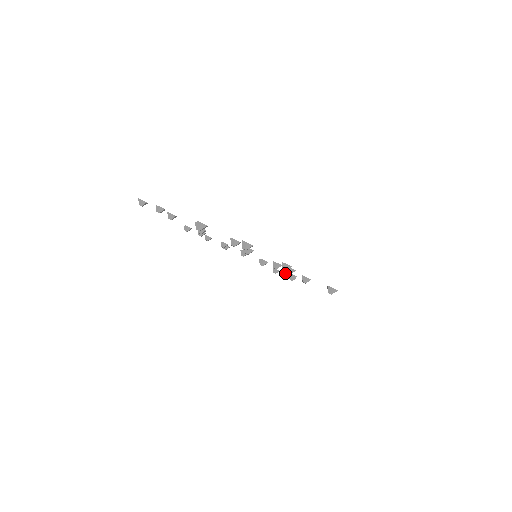
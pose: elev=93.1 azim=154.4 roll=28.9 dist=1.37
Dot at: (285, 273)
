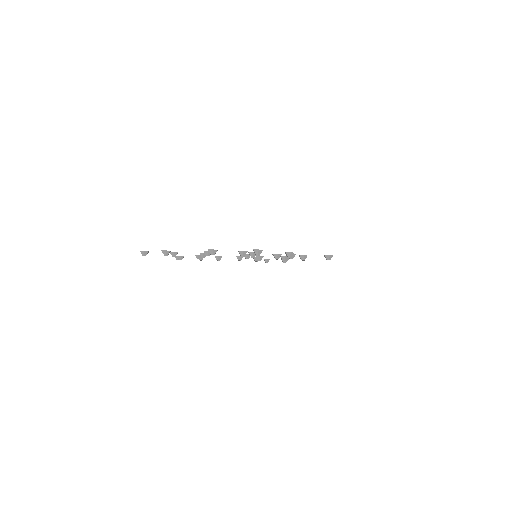
Dot at: (282, 259)
